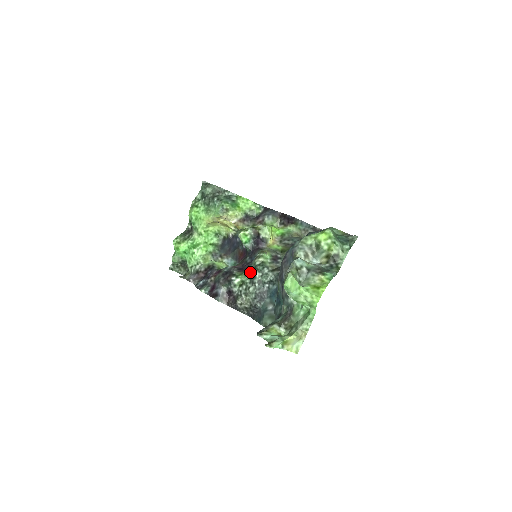
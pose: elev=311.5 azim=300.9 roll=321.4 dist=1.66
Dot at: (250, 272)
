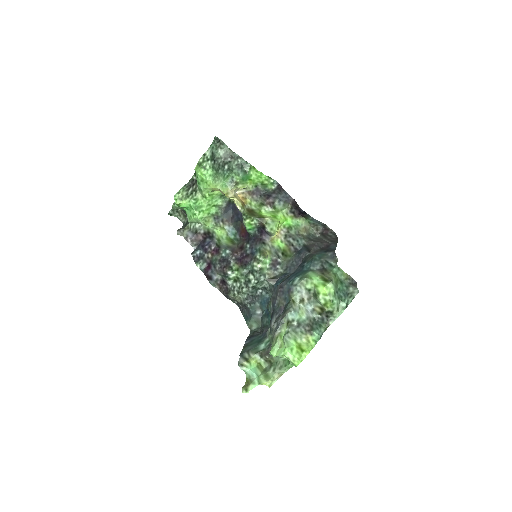
Dot at: (246, 274)
